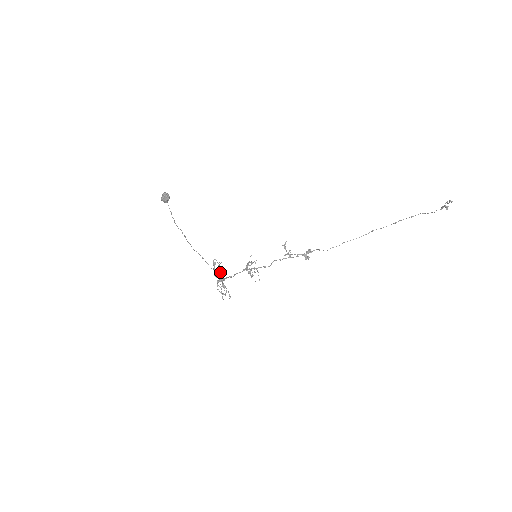
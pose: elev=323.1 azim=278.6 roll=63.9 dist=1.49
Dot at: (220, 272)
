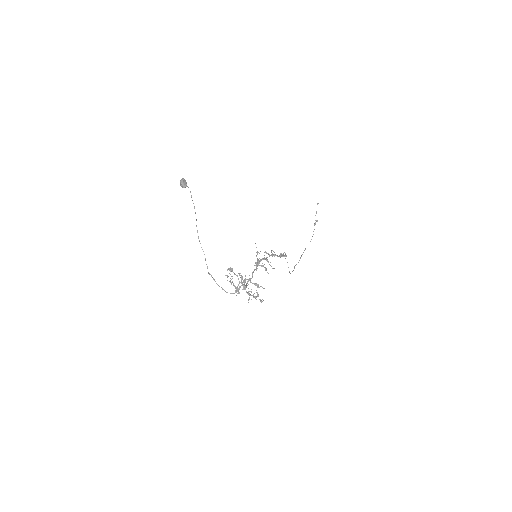
Dot at: (236, 287)
